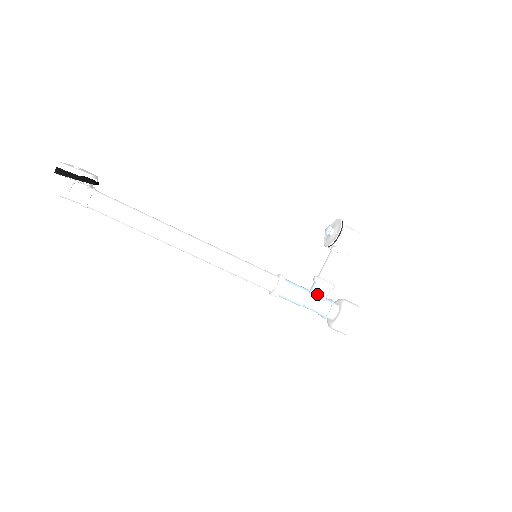
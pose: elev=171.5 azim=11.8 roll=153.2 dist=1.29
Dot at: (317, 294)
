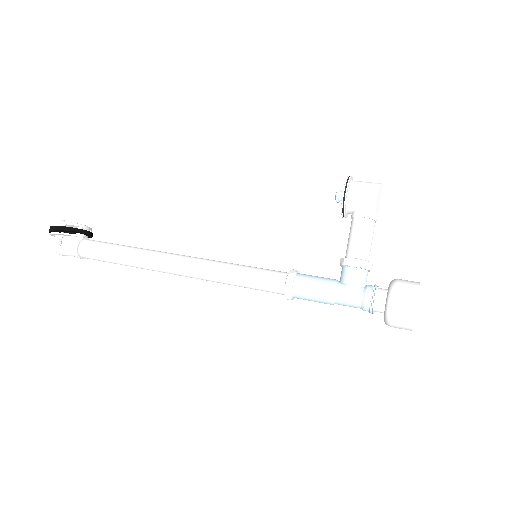
Dot at: (345, 280)
